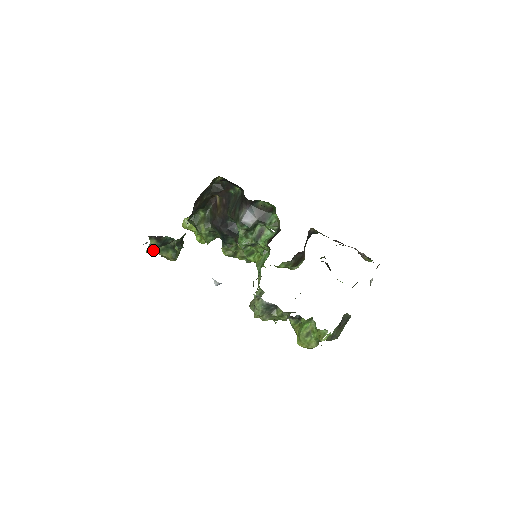
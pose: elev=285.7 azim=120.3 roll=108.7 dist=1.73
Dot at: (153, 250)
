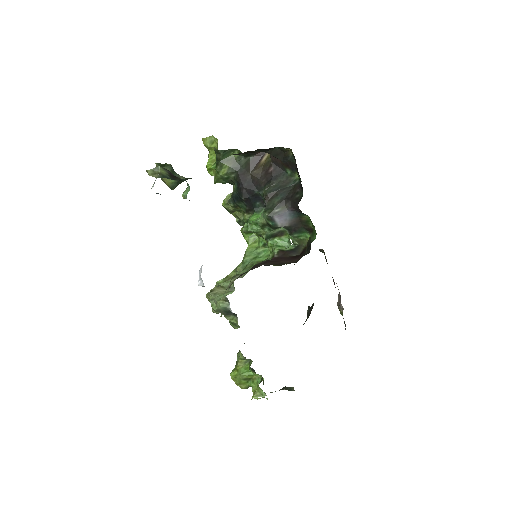
Dot at: (156, 176)
